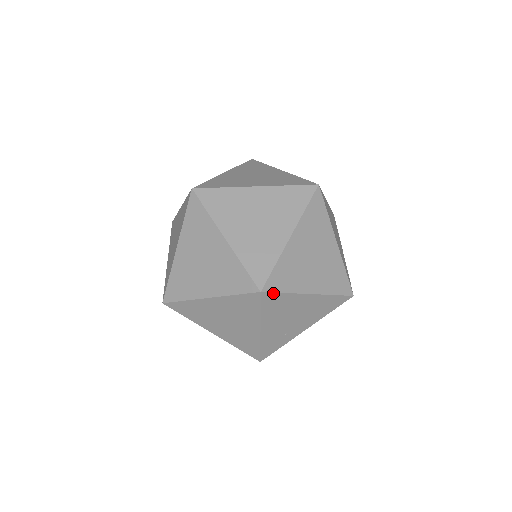
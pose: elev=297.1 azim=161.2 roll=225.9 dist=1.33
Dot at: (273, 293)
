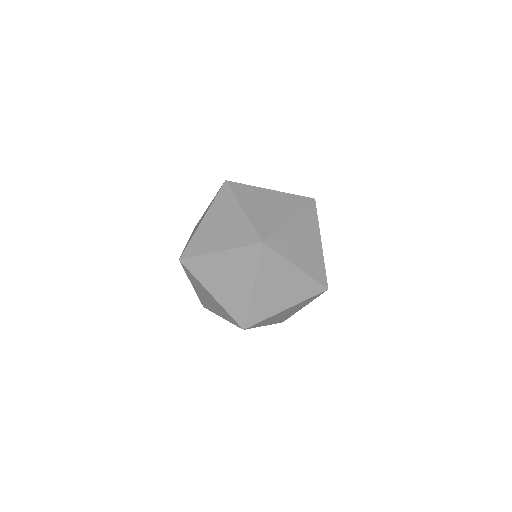
Dot at: occluded
